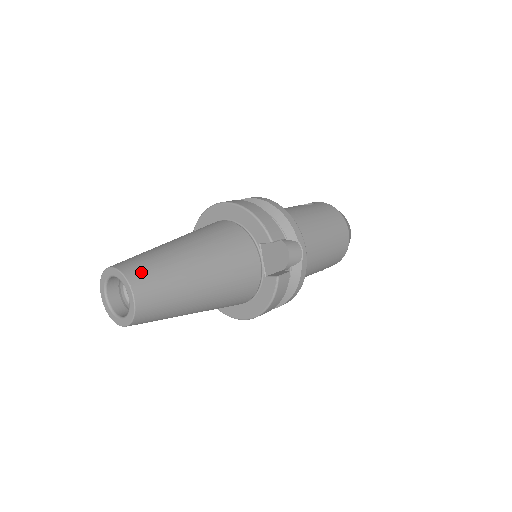
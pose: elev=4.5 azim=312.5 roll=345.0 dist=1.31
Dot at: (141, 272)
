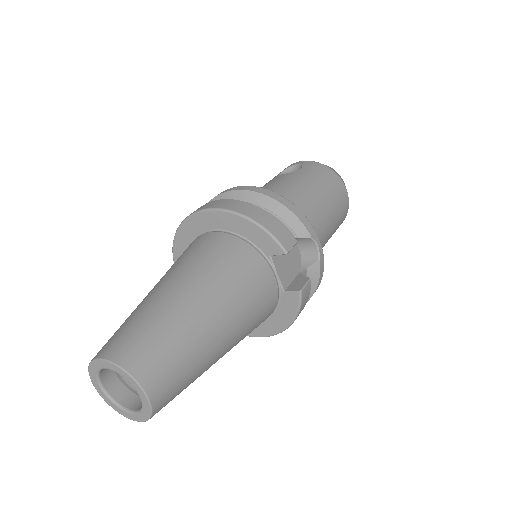
Dot at: (145, 356)
